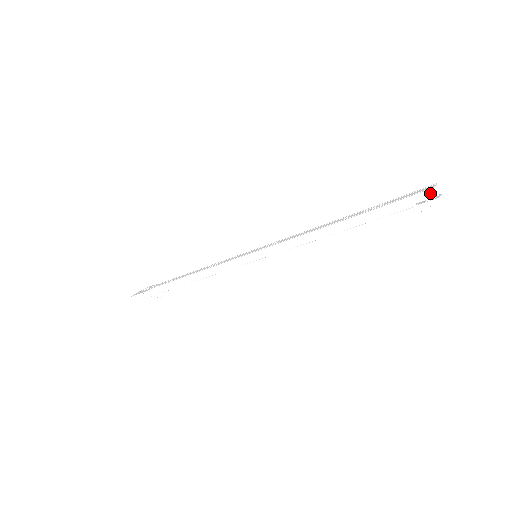
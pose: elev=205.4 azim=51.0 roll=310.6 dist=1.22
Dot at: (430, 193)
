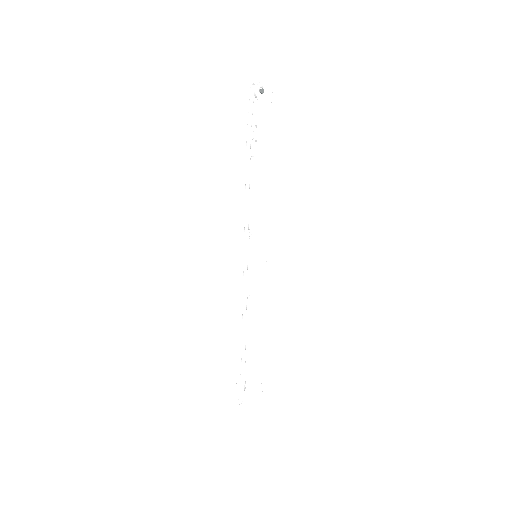
Dot at: (252, 87)
